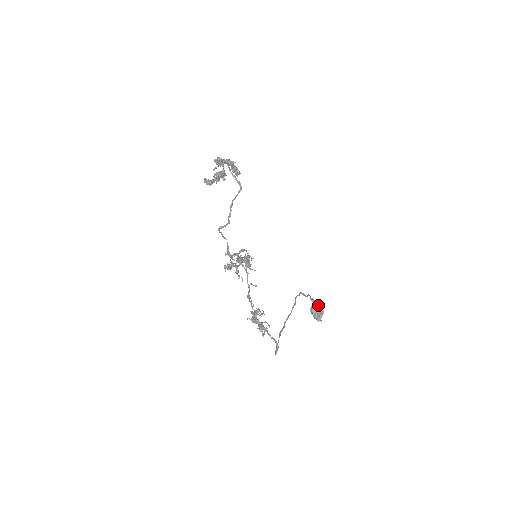
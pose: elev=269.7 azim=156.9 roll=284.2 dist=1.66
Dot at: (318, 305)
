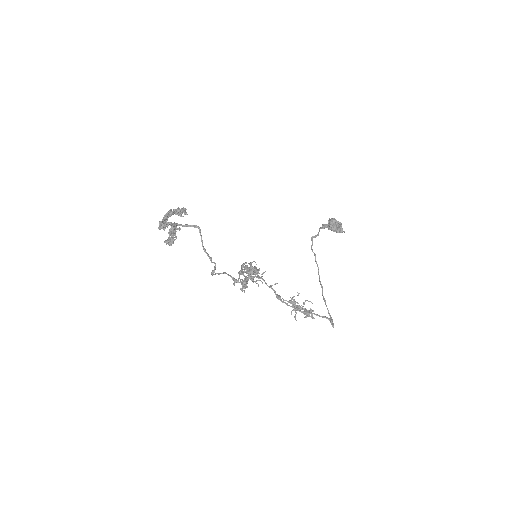
Dot at: (332, 223)
